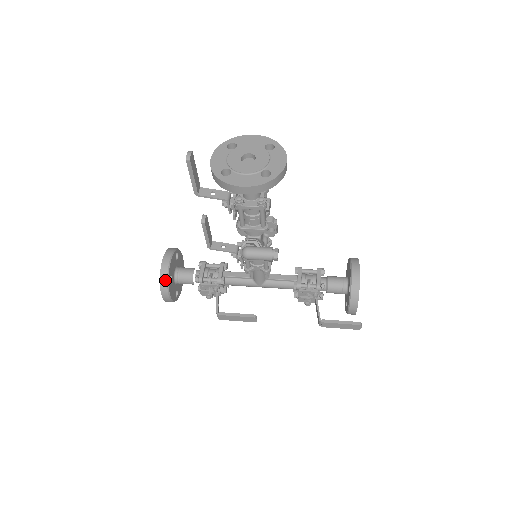
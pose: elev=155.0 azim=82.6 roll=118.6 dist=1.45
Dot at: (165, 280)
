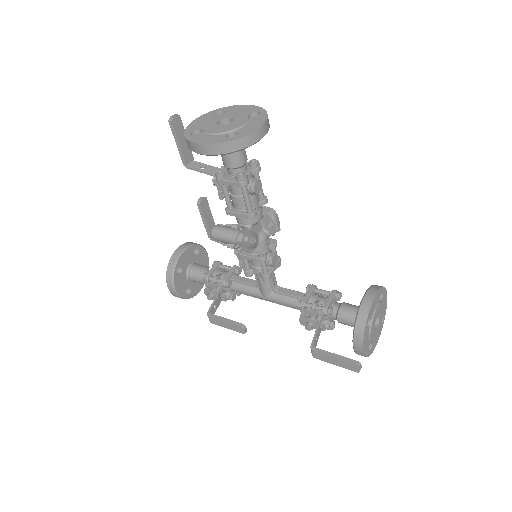
Dot at: (171, 269)
